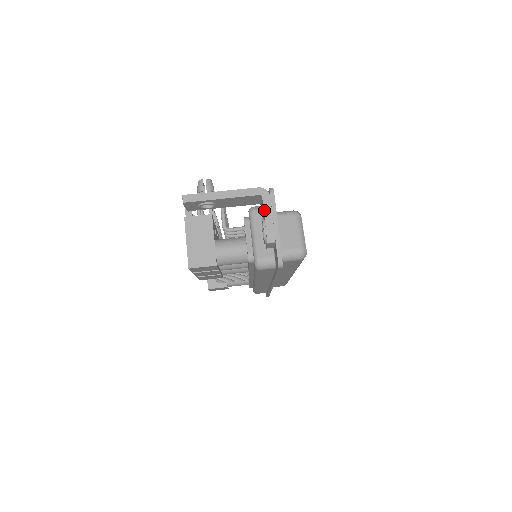
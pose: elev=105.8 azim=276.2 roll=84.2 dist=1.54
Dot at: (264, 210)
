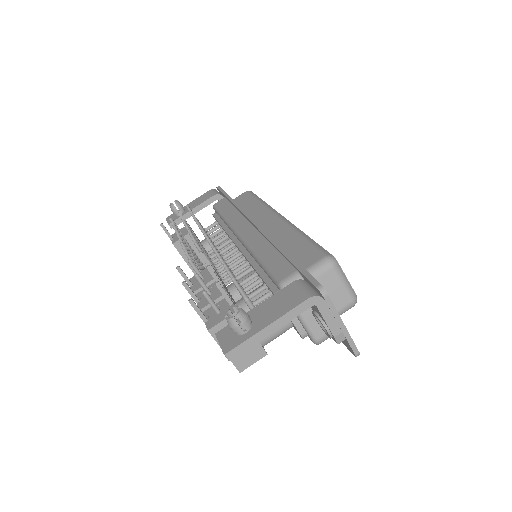
Dot at: (324, 318)
